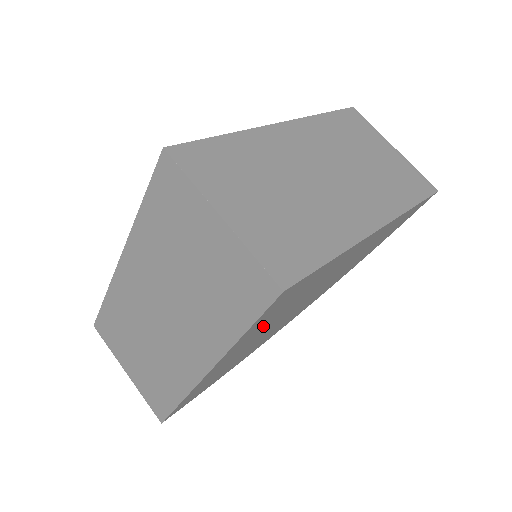
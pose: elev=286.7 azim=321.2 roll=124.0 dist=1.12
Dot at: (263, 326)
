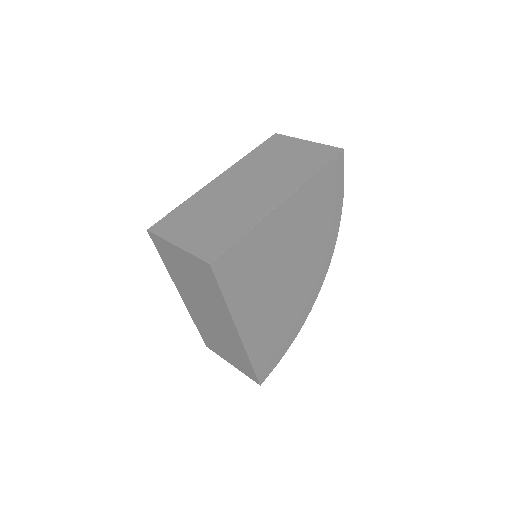
Dot at: (251, 291)
